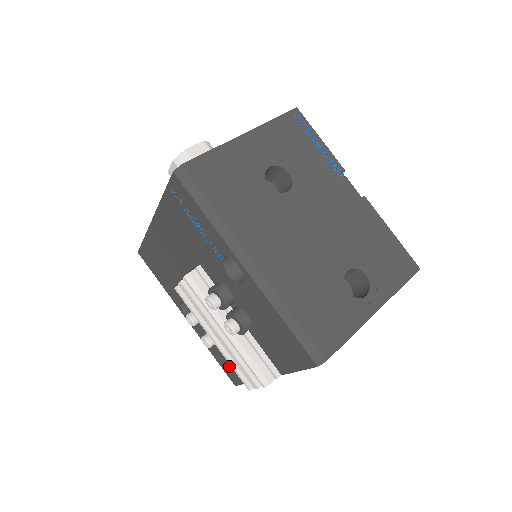
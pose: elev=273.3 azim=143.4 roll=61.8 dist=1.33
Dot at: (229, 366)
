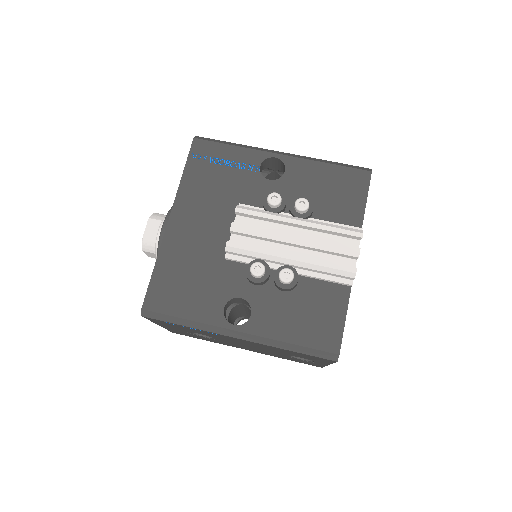
Dot at: (318, 323)
